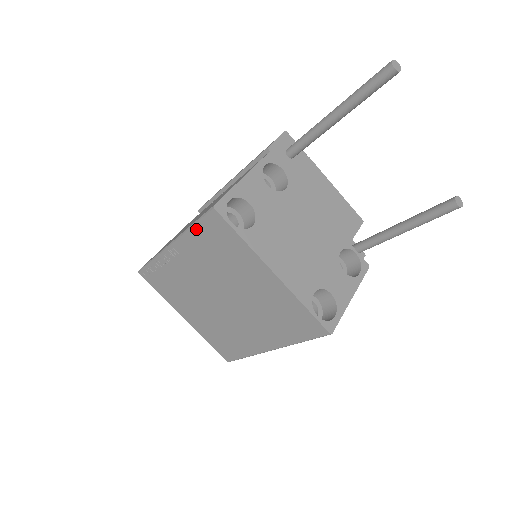
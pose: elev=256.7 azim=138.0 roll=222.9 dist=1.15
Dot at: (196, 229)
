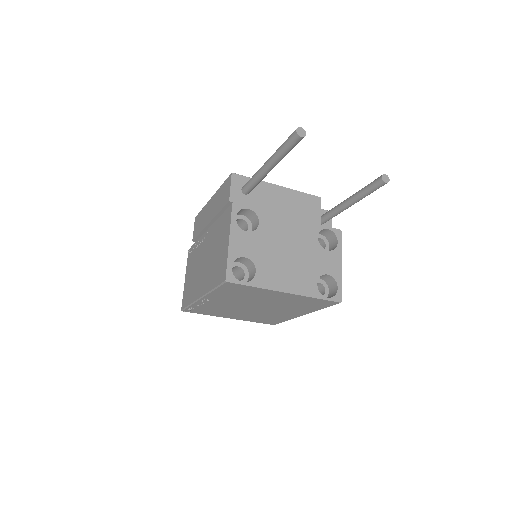
Dot at: (218, 290)
